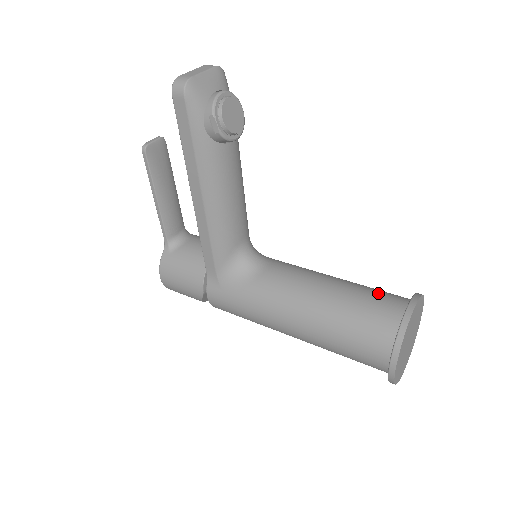
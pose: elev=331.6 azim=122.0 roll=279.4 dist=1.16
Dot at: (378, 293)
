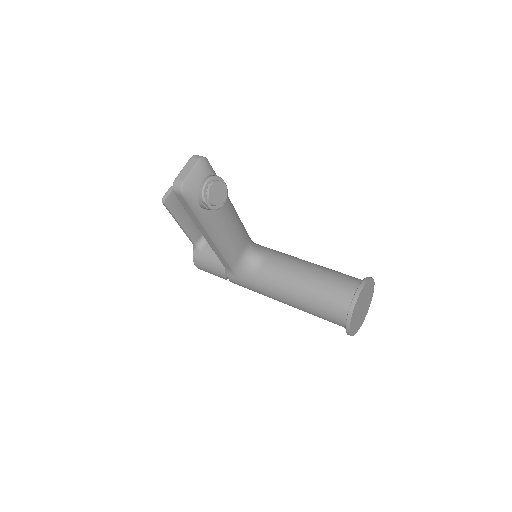
Dot at: (338, 281)
